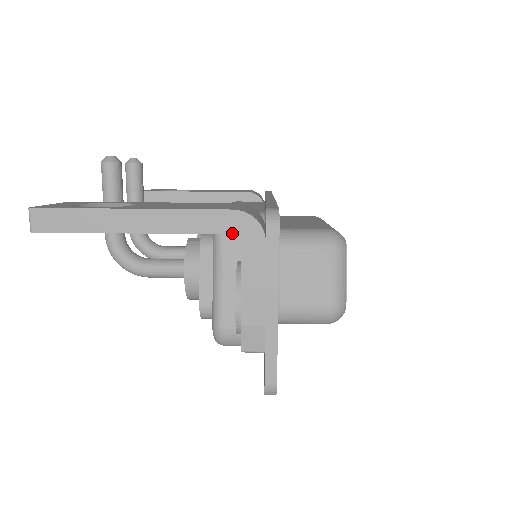
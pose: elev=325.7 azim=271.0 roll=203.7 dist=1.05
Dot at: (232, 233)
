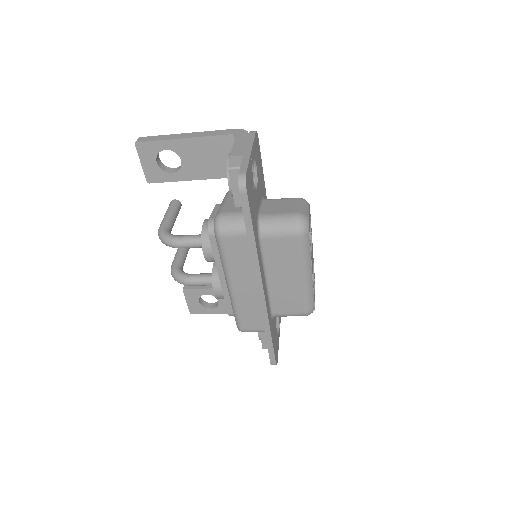
Dot at: (232, 134)
